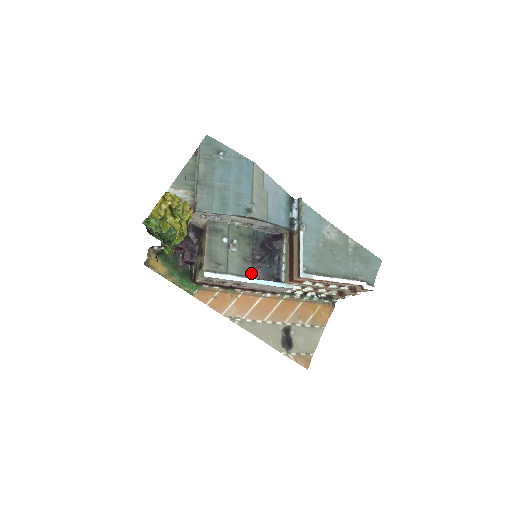
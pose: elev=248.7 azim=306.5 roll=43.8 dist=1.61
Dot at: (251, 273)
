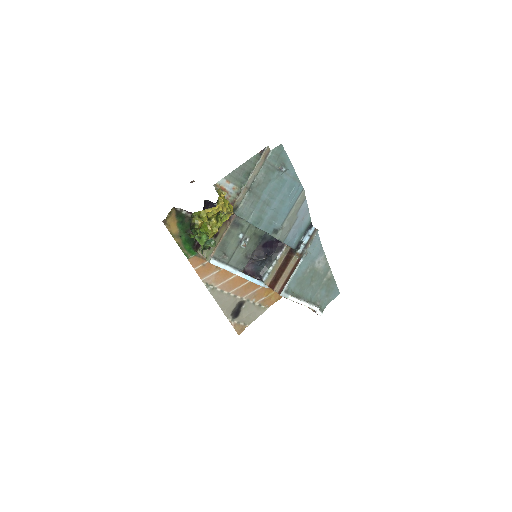
Dot at: (244, 267)
